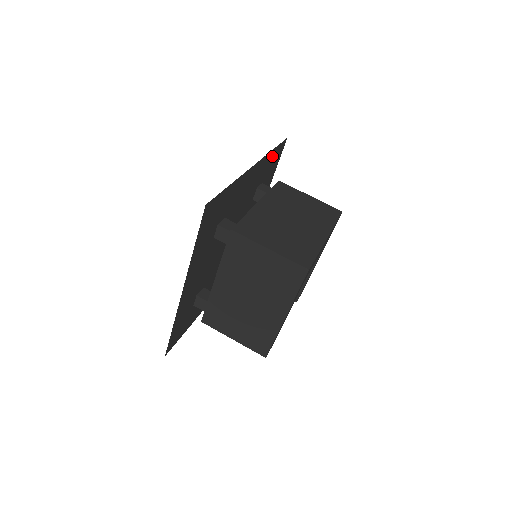
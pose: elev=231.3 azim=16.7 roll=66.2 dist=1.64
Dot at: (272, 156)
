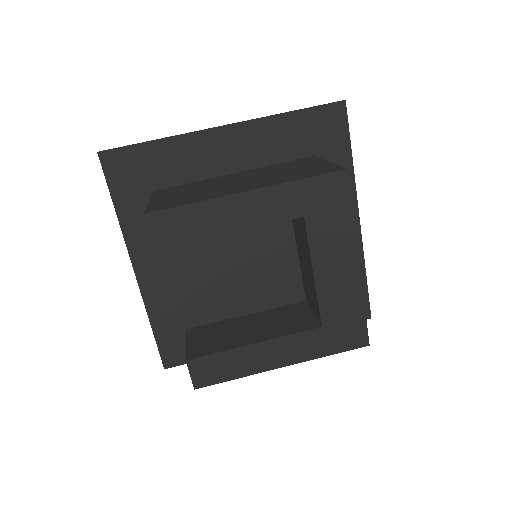
Dot at: occluded
